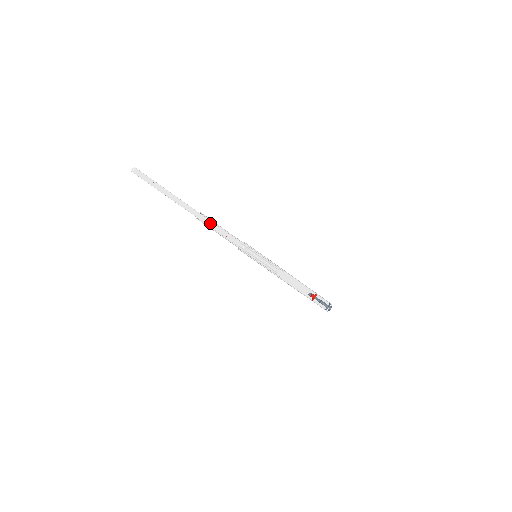
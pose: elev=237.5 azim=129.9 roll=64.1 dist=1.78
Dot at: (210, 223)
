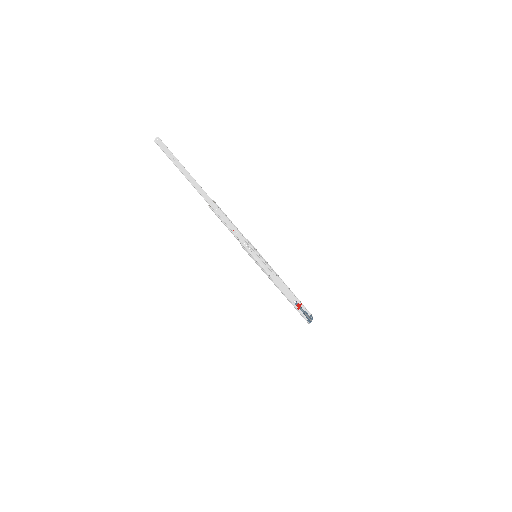
Dot at: (221, 213)
